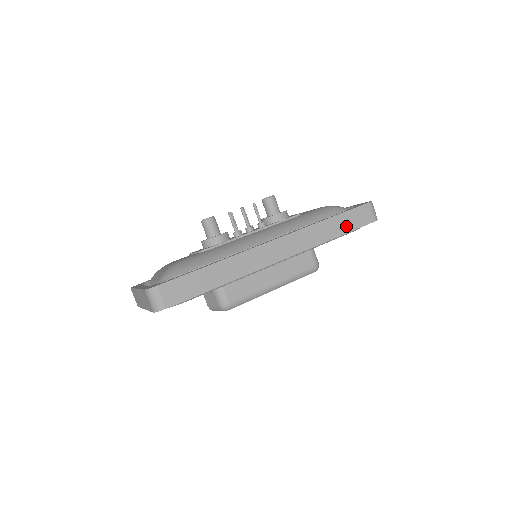
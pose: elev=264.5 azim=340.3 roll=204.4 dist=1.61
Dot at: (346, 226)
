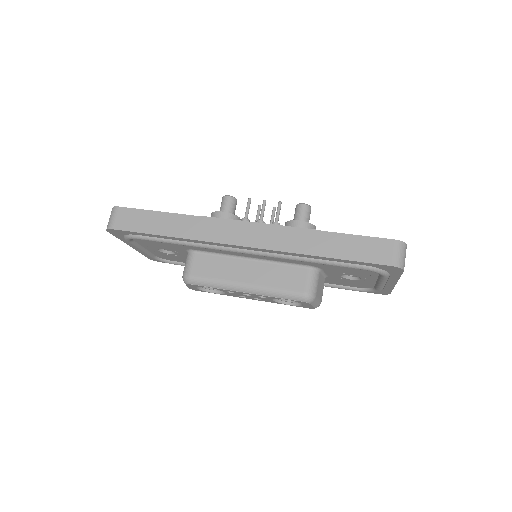
Dot at: (345, 251)
